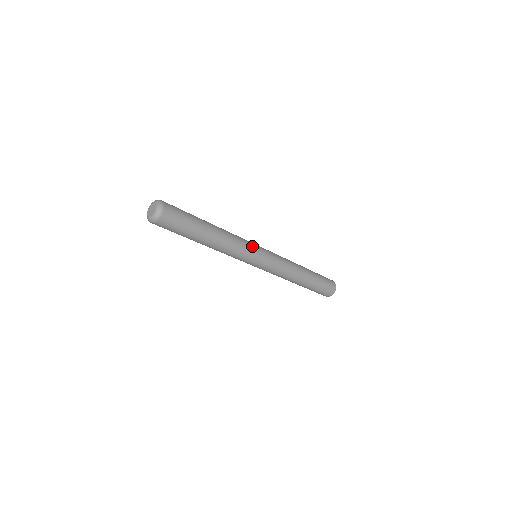
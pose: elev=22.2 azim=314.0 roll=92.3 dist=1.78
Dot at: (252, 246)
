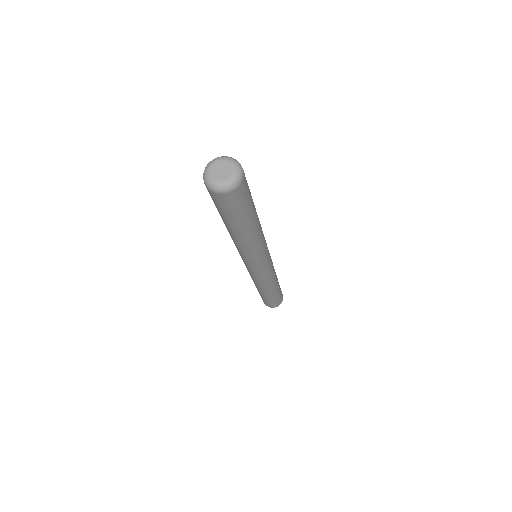
Dot at: occluded
